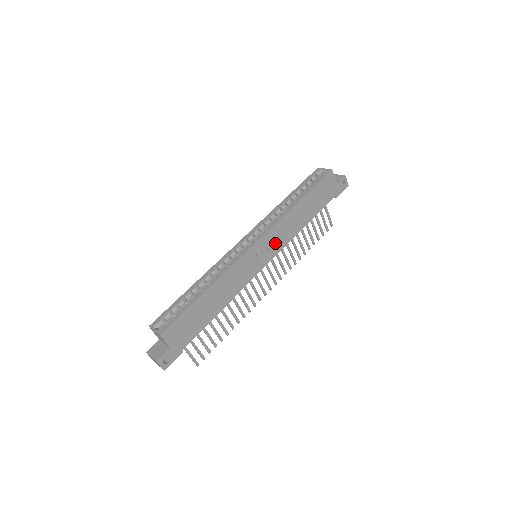
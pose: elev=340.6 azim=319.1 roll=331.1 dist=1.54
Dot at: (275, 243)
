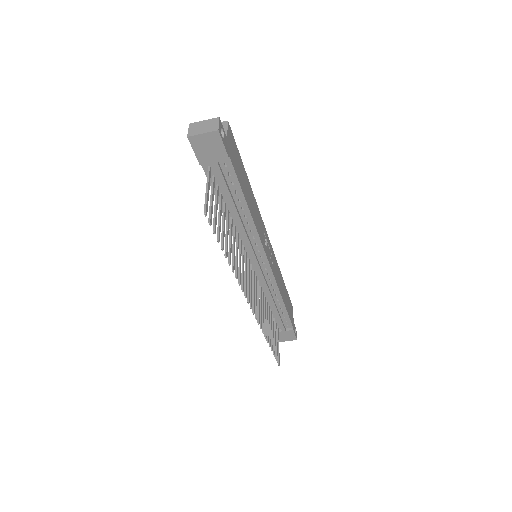
Dot at: (273, 264)
